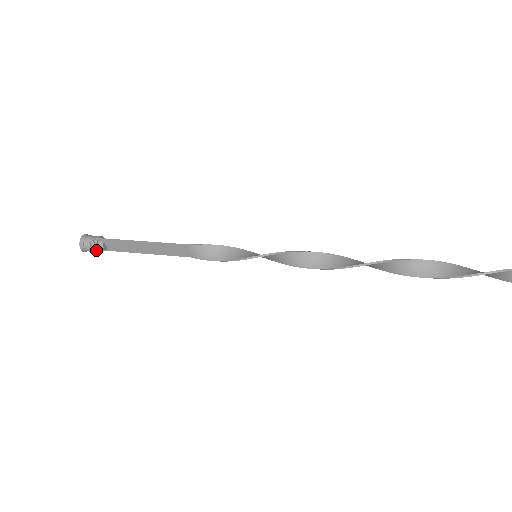
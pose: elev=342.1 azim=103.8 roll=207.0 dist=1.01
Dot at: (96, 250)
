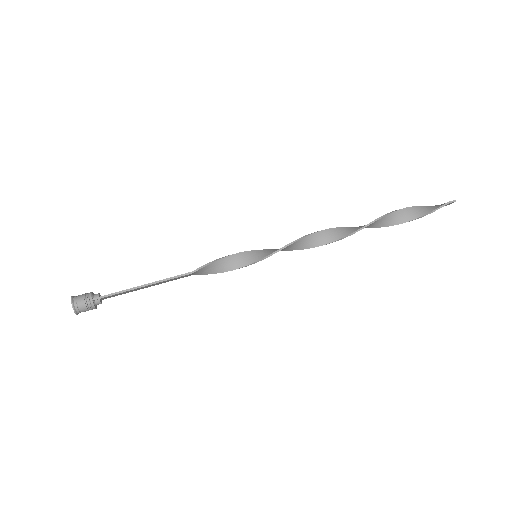
Dot at: occluded
